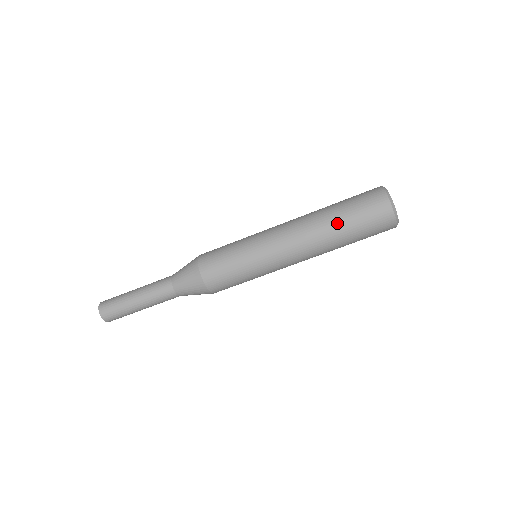
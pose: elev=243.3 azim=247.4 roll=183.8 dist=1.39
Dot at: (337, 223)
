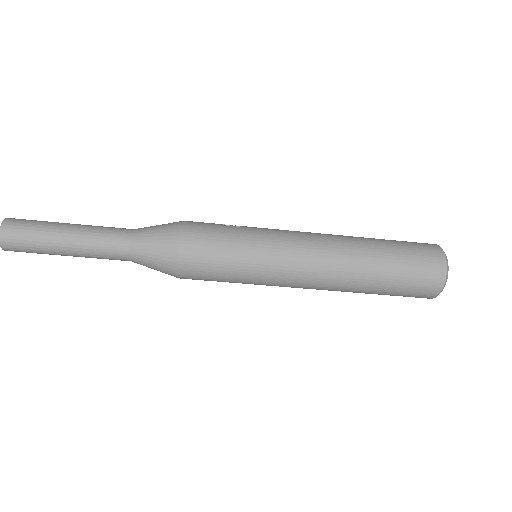
Dot at: (369, 293)
